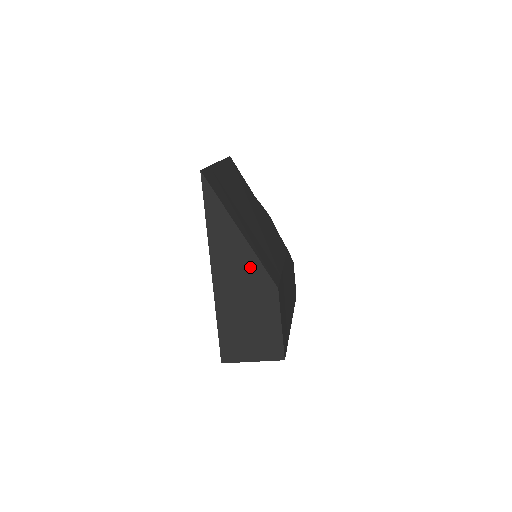
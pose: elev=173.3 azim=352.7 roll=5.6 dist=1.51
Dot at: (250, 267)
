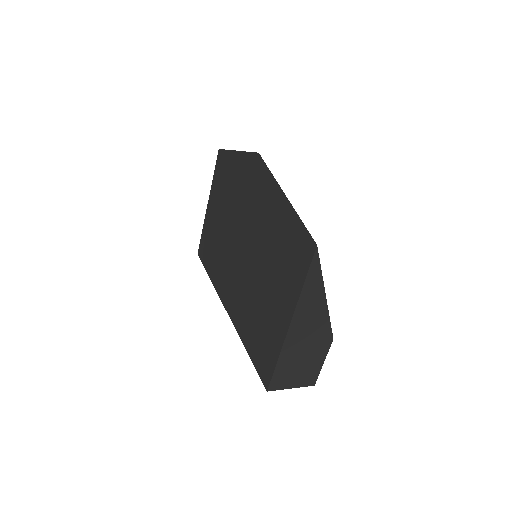
Dot at: (321, 324)
